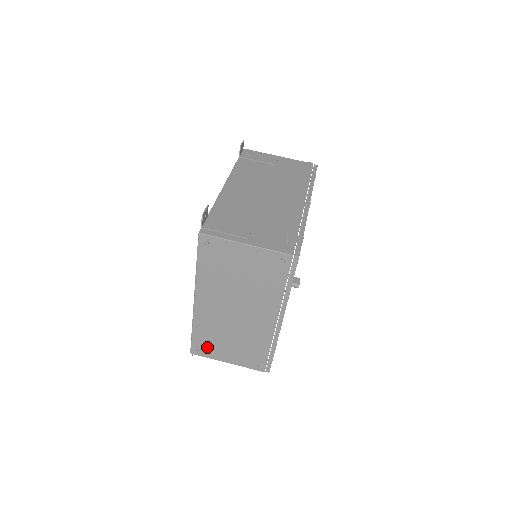
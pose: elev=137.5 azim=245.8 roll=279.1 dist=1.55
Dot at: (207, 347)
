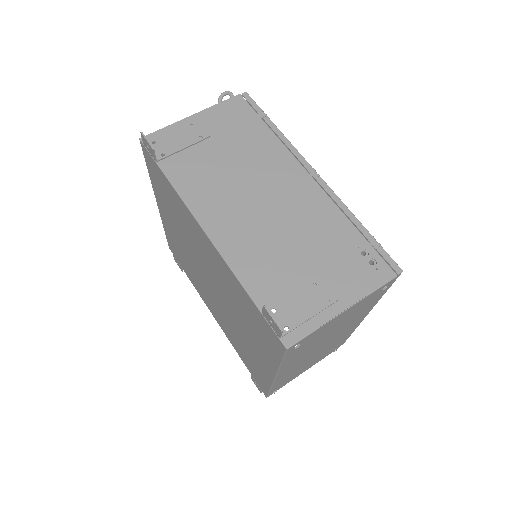
Dot at: occluded
